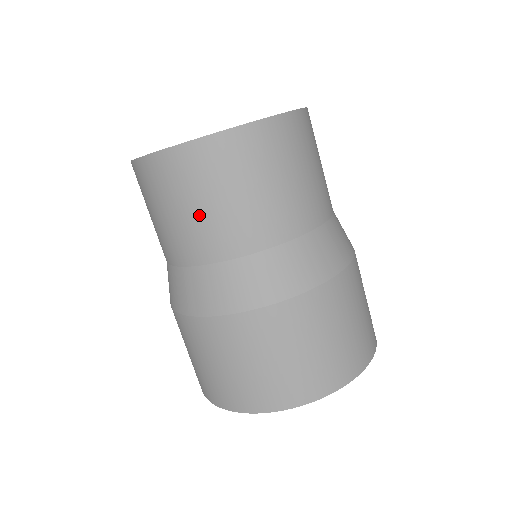
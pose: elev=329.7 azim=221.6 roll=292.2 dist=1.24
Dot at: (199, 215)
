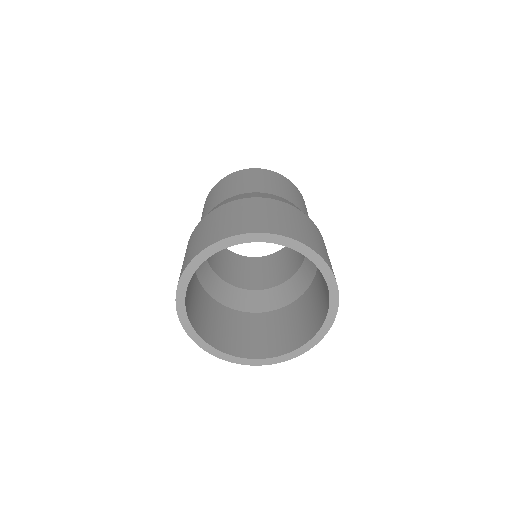
Dot at: occluded
